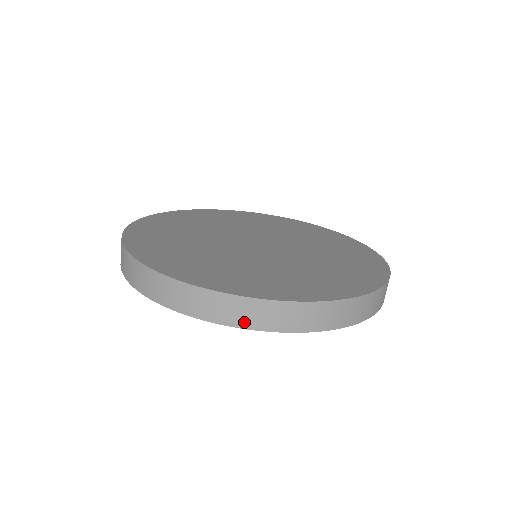
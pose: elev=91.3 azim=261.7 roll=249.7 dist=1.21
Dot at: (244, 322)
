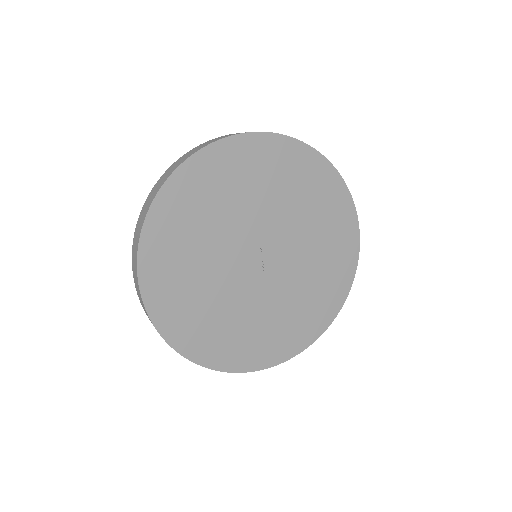
Dot at: (239, 133)
